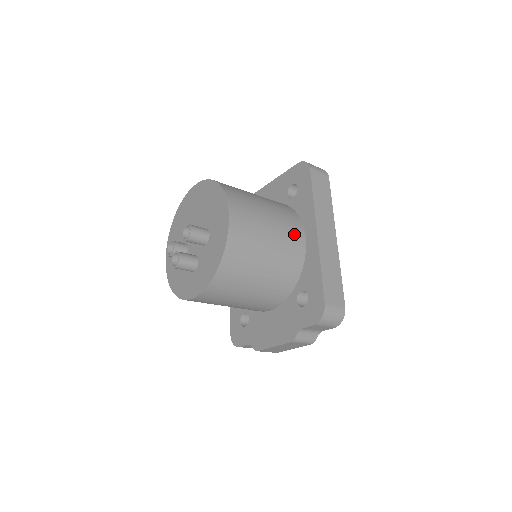
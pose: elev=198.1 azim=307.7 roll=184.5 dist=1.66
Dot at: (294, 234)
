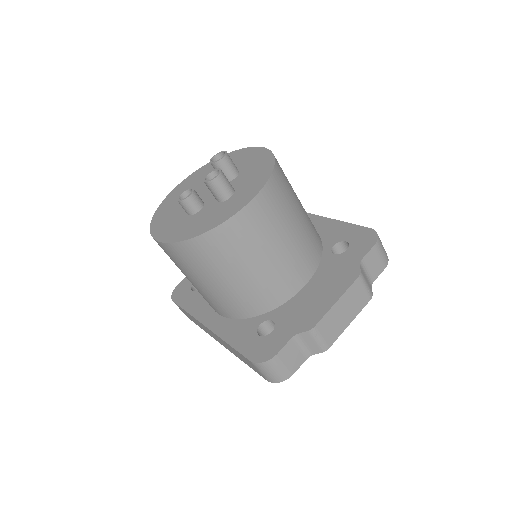
Dot at: occluded
